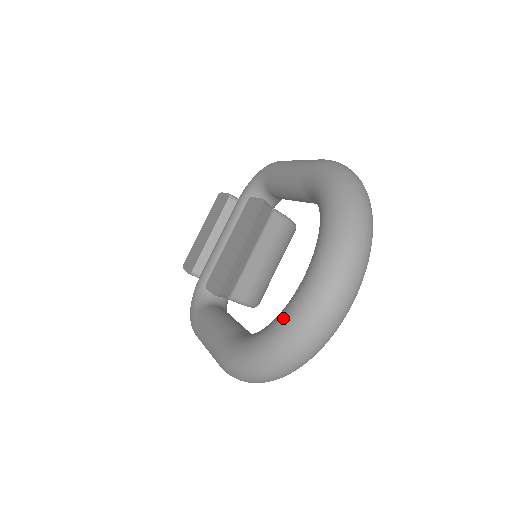
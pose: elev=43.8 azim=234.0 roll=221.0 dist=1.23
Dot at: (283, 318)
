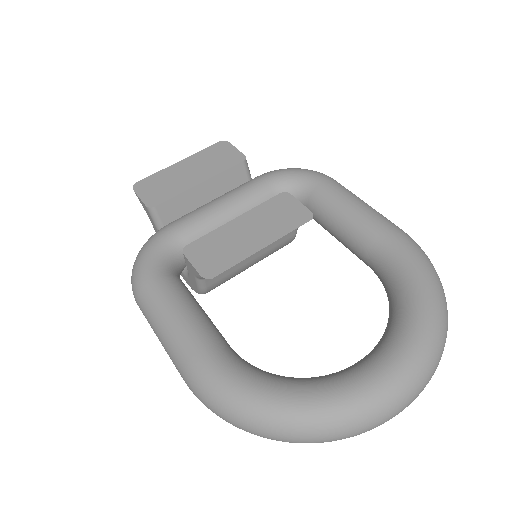
Dot at: (337, 395)
